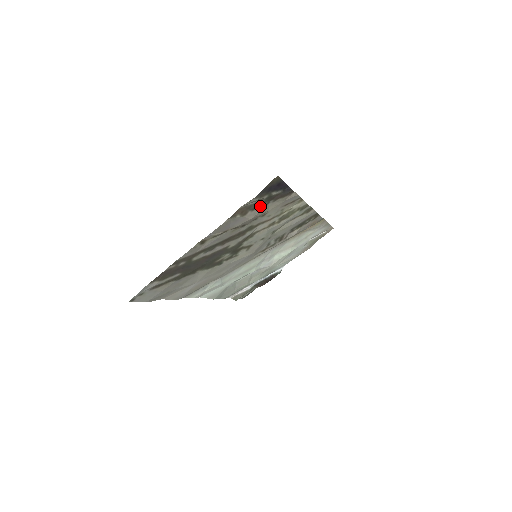
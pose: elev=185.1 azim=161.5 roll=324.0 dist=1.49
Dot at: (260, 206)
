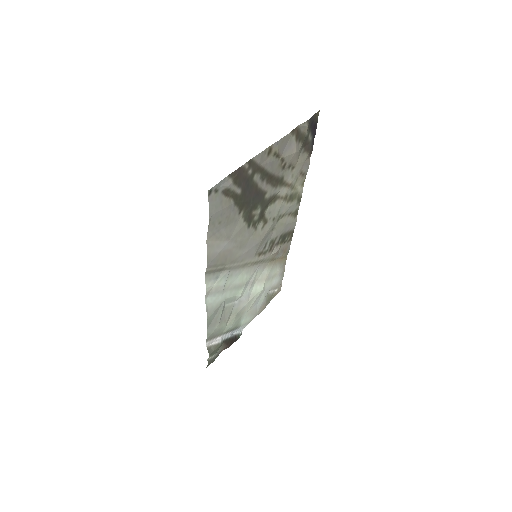
Dot at: (301, 143)
